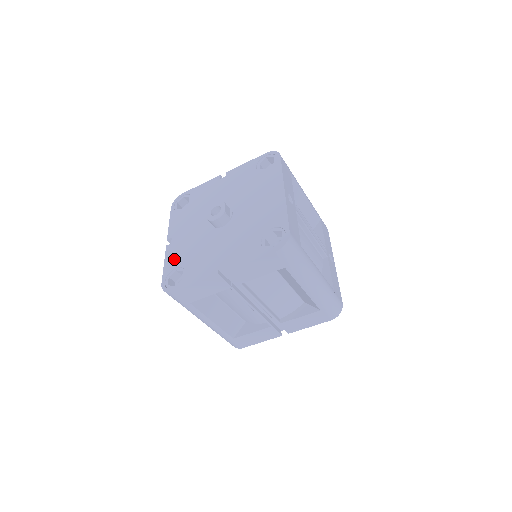
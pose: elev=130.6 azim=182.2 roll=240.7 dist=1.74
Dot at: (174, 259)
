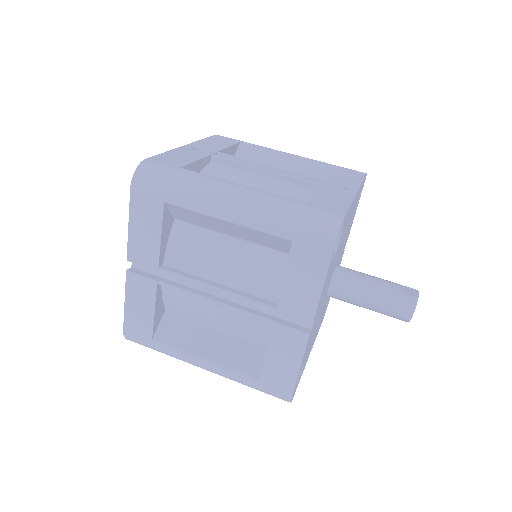
Dot at: occluded
